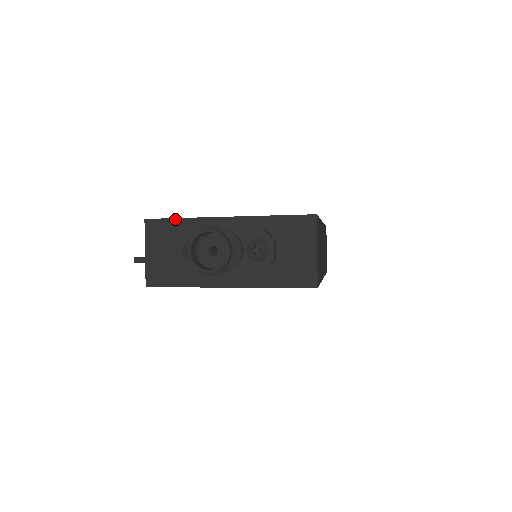
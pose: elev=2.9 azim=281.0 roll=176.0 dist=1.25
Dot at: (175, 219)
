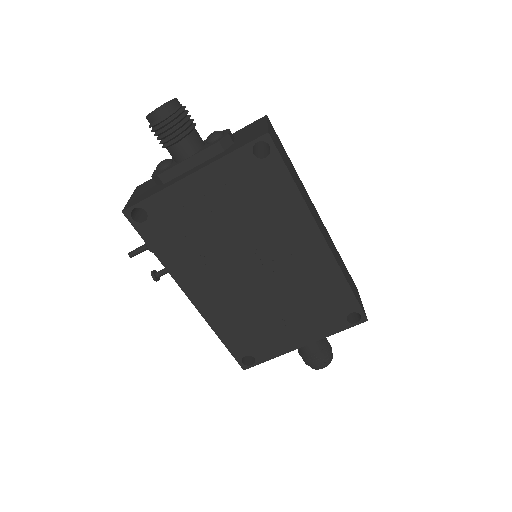
Dot at: occluded
